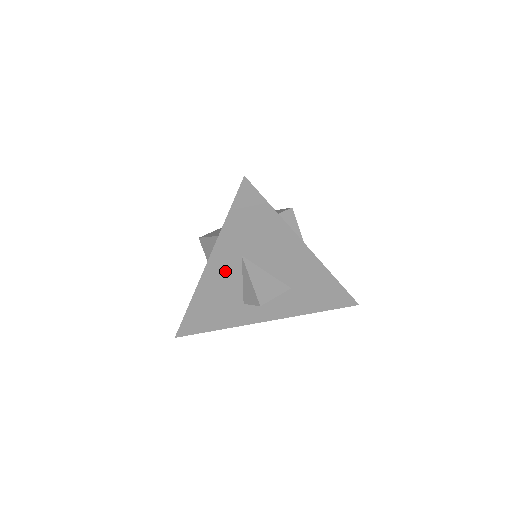
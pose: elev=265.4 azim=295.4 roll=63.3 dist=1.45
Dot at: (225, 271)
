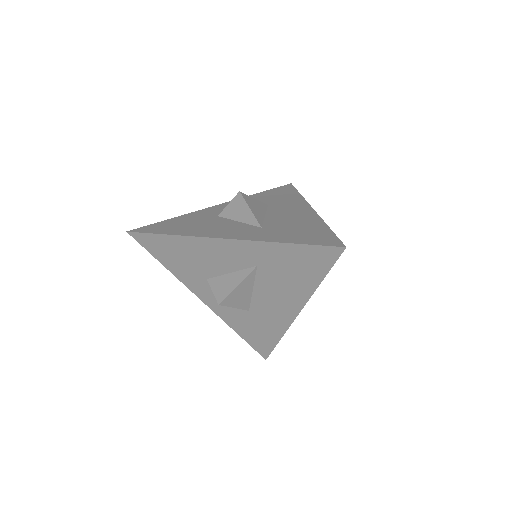
Dot at: (231, 256)
